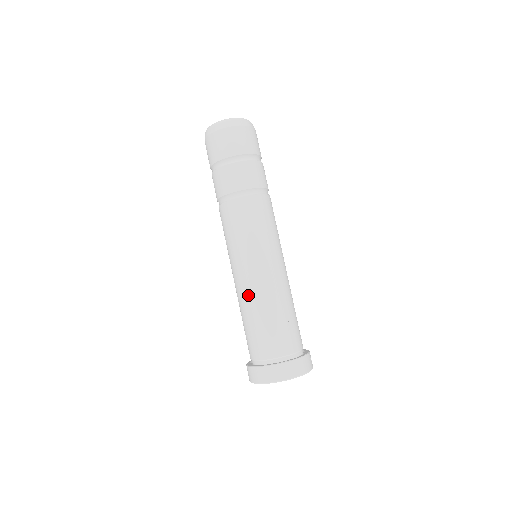
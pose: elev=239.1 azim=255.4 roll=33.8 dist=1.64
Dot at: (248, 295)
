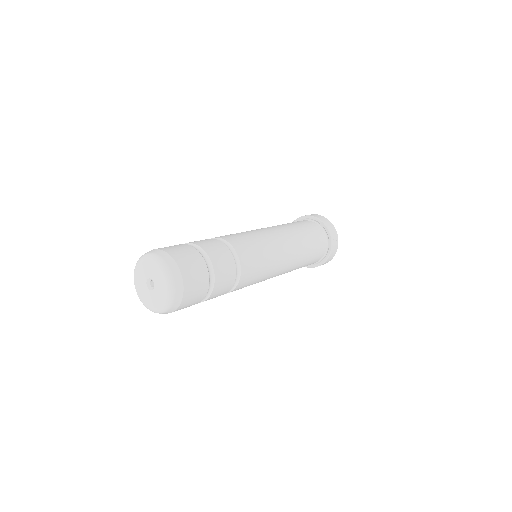
Dot at: occluded
